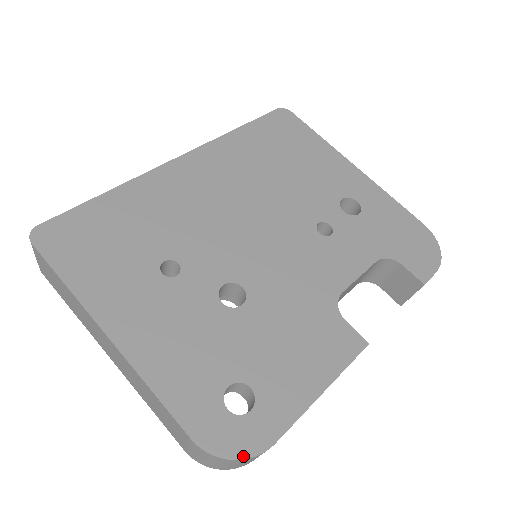
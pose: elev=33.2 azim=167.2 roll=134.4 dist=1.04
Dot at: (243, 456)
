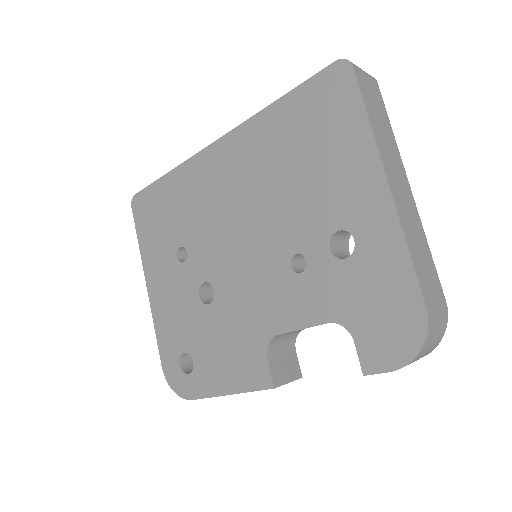
Dot at: (178, 393)
